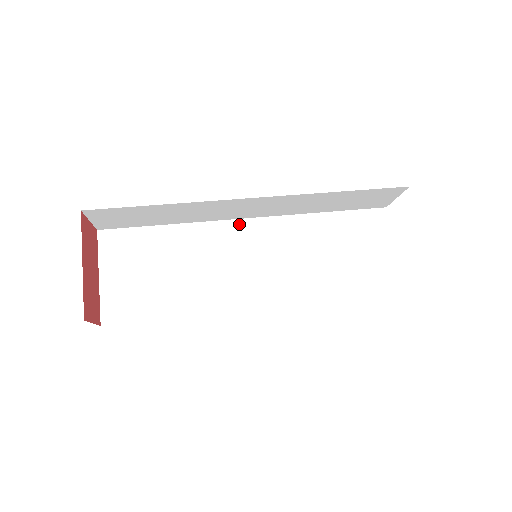
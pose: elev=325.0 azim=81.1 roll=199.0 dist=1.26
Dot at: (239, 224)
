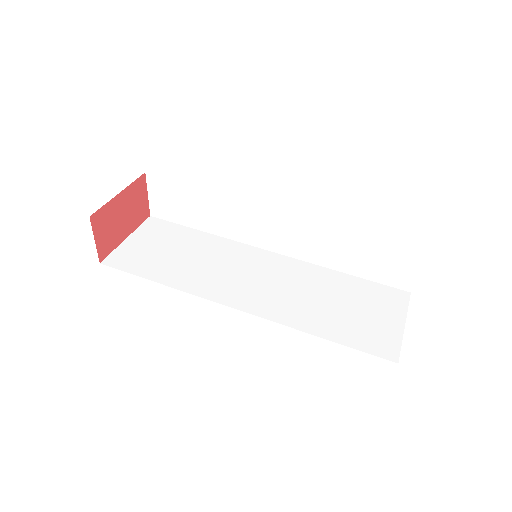
Dot at: (260, 252)
